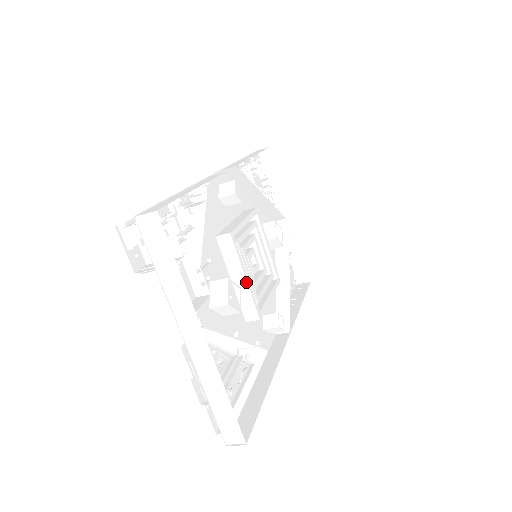
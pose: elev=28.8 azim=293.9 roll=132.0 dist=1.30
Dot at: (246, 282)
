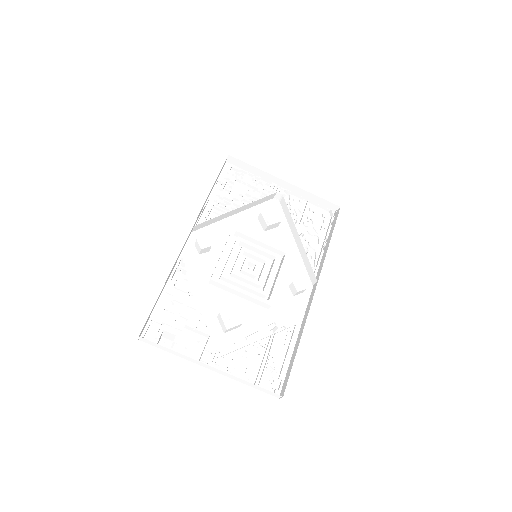
Dot at: (244, 294)
